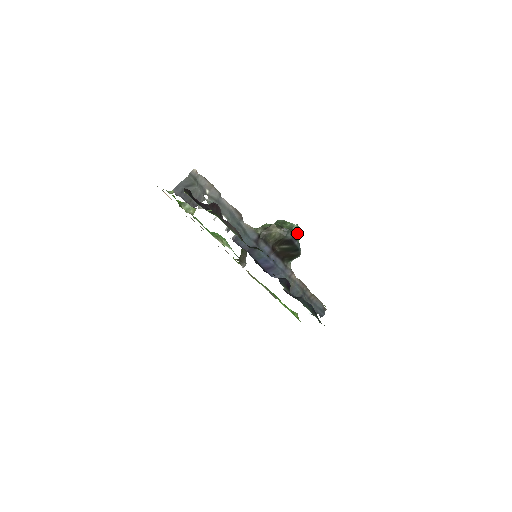
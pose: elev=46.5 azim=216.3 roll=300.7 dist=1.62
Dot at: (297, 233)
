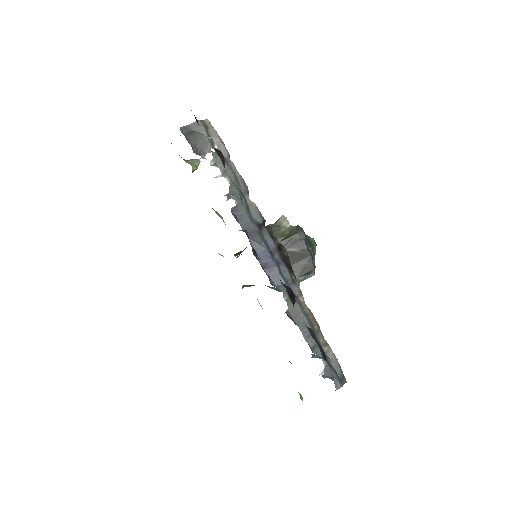
Dot at: (313, 244)
